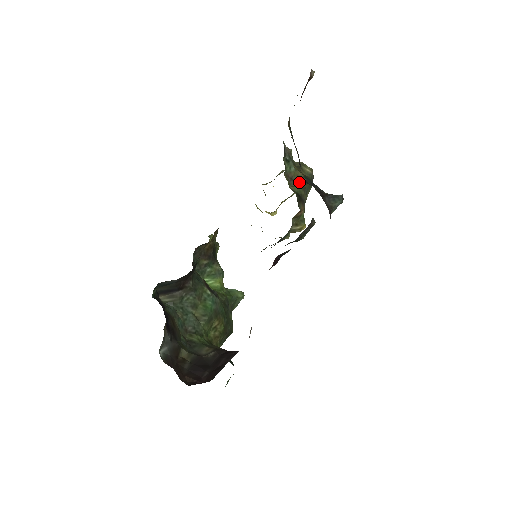
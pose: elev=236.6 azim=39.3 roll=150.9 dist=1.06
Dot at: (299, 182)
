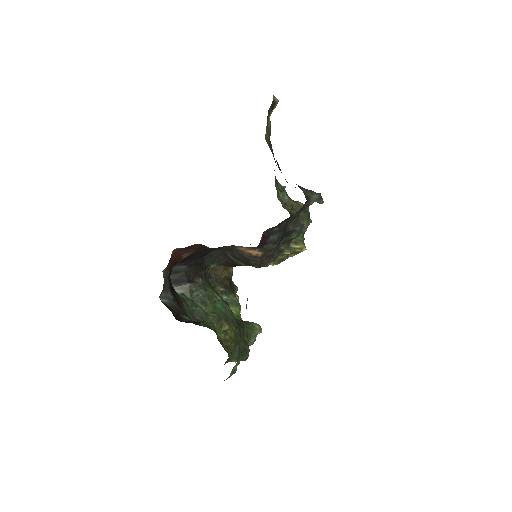
Dot at: (293, 208)
